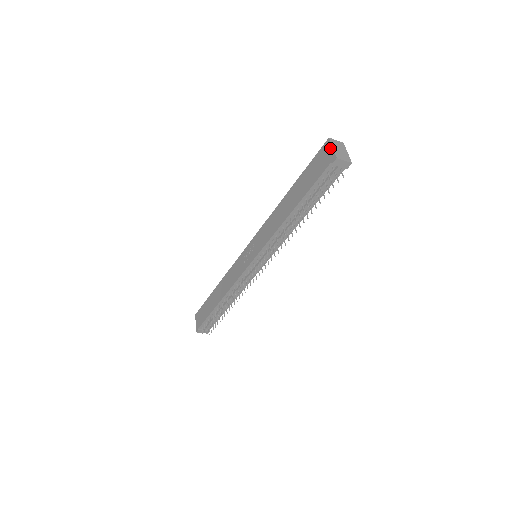
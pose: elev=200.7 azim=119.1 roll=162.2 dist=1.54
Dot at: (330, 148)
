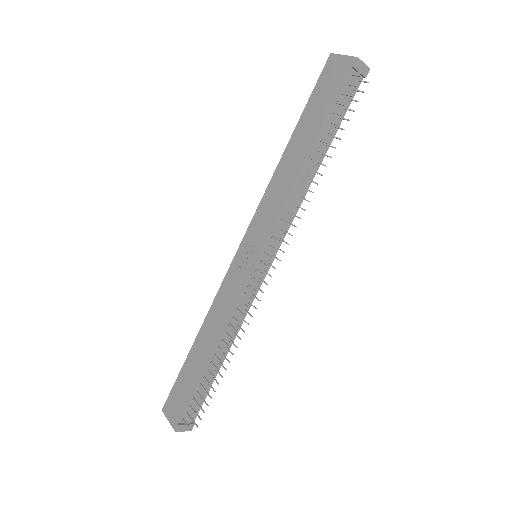
Dot at: (339, 58)
